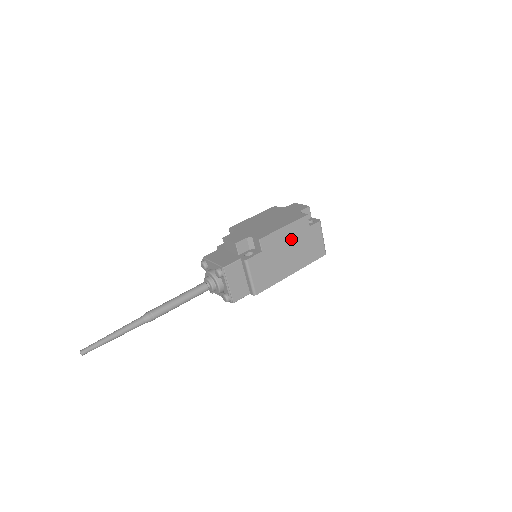
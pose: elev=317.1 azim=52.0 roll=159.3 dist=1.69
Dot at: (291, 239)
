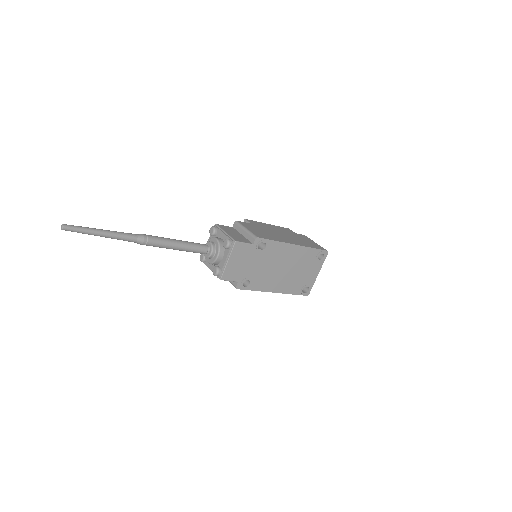
Dot at: (280, 231)
